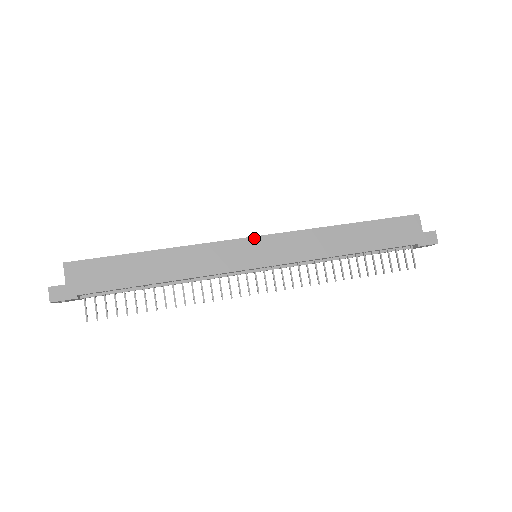
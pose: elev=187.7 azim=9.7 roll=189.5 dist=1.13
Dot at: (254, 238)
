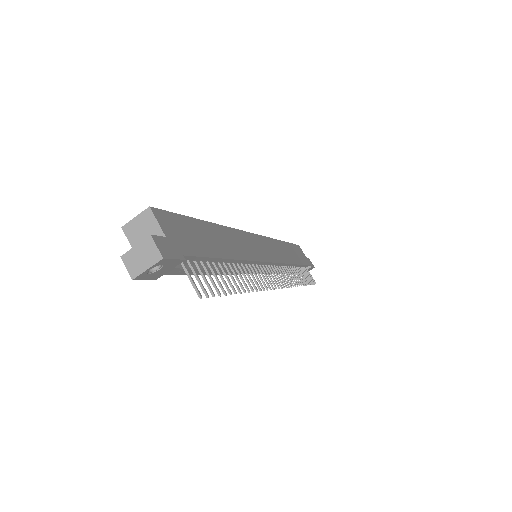
Dot at: (255, 235)
